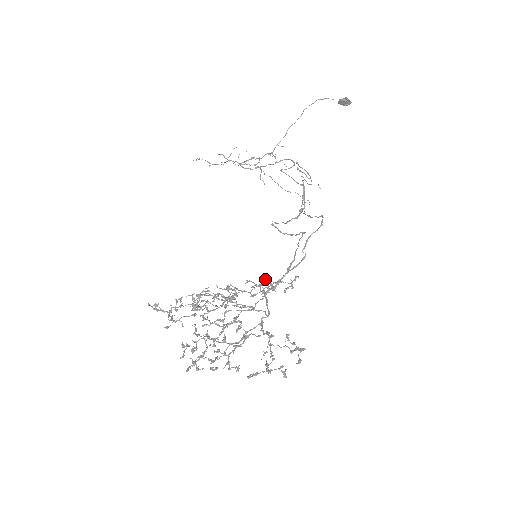
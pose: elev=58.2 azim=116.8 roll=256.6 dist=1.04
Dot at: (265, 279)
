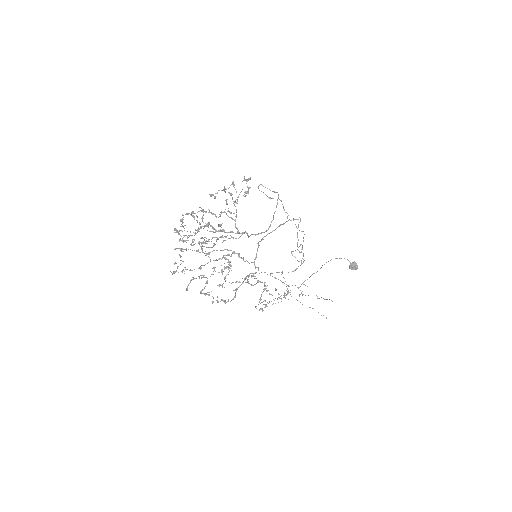
Dot at: occluded
